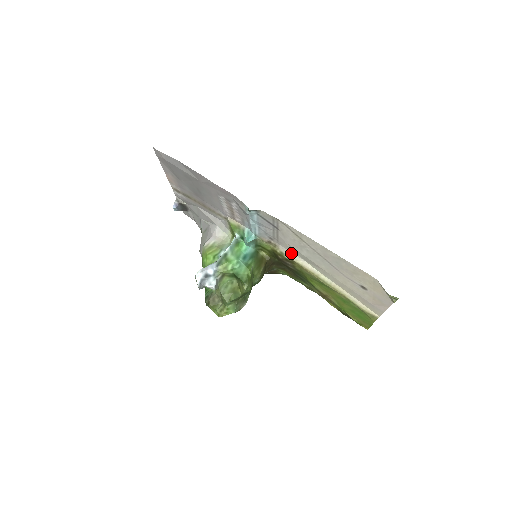
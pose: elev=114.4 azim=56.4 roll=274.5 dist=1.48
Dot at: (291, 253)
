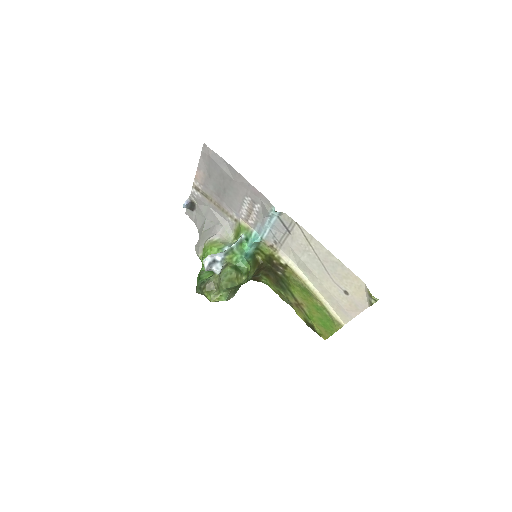
Dot at: (289, 258)
